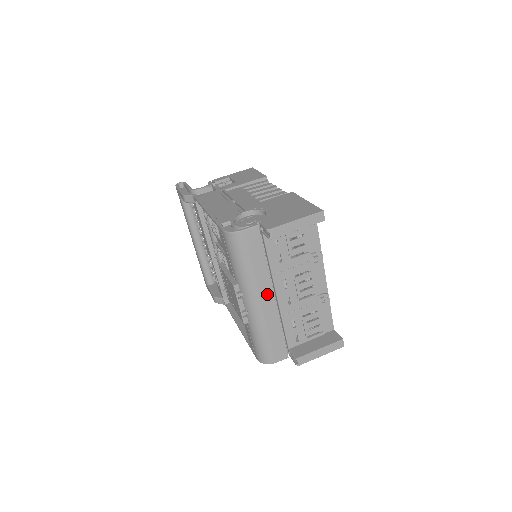
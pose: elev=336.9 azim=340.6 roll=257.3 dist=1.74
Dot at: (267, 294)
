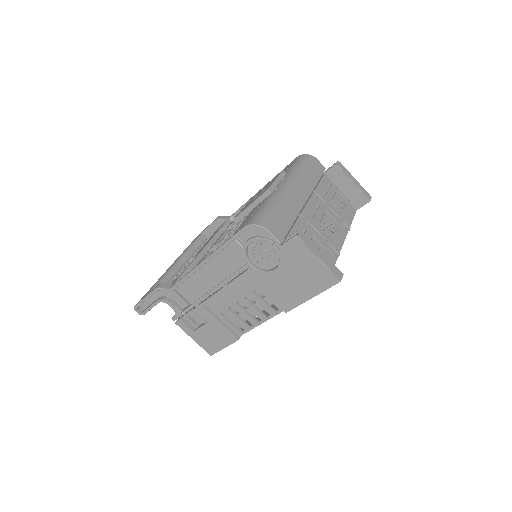
Dot at: (303, 193)
